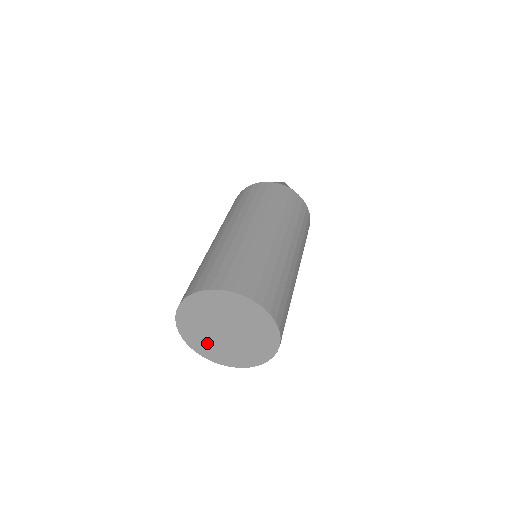
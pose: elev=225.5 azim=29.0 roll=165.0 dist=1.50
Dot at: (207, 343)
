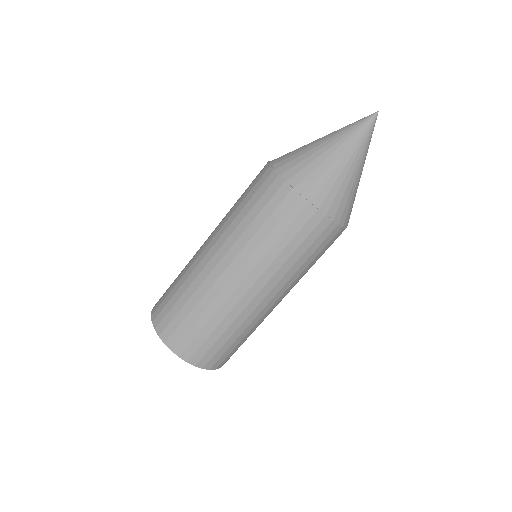
Dot at: occluded
